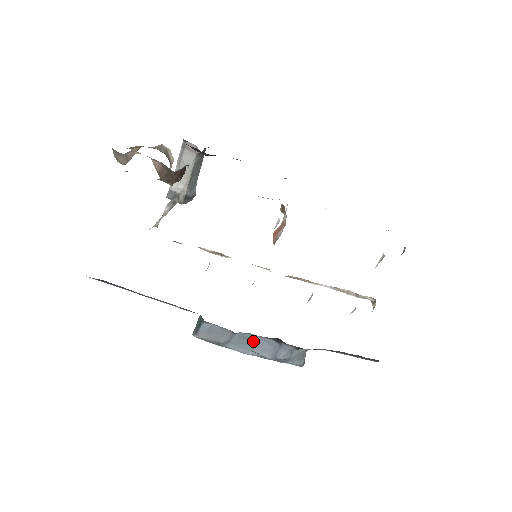
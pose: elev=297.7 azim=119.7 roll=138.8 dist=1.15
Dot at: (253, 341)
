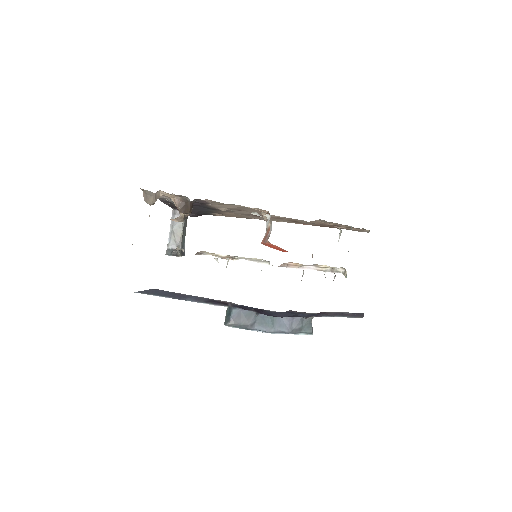
Dot at: (272, 319)
